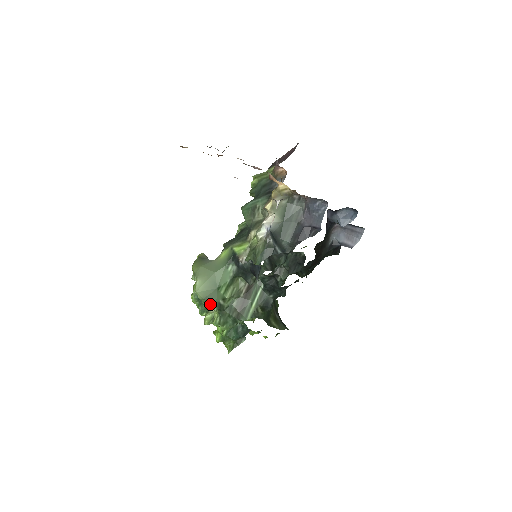
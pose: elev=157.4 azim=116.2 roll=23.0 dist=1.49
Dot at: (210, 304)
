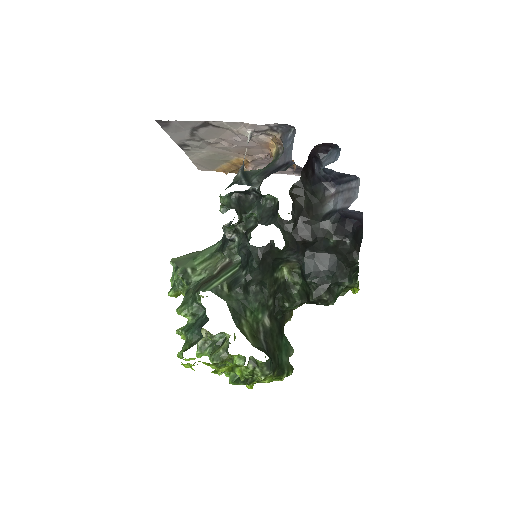
Dot at: occluded
